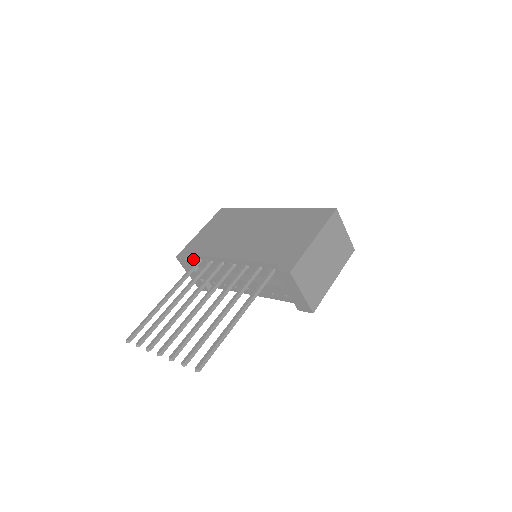
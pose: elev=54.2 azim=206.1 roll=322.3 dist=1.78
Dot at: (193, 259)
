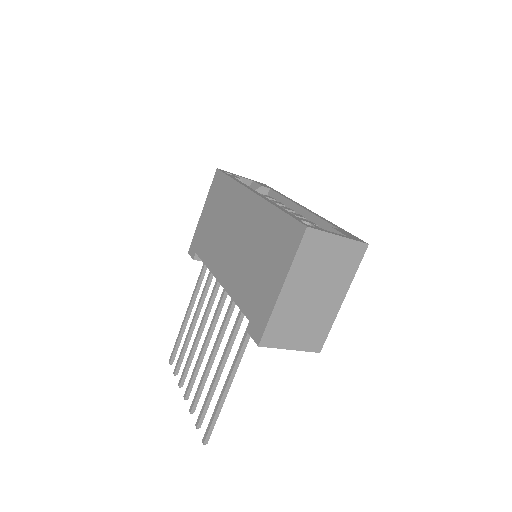
Dot at: occluded
